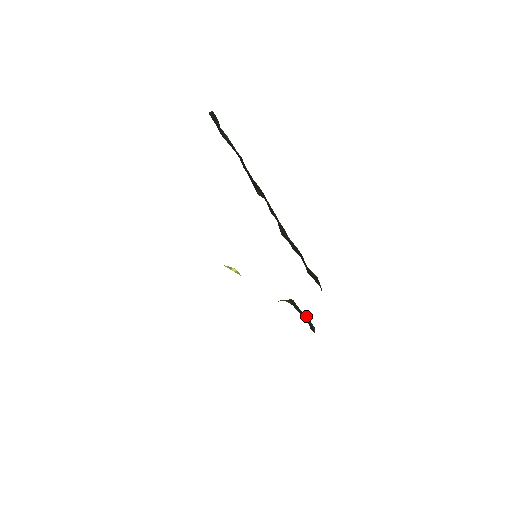
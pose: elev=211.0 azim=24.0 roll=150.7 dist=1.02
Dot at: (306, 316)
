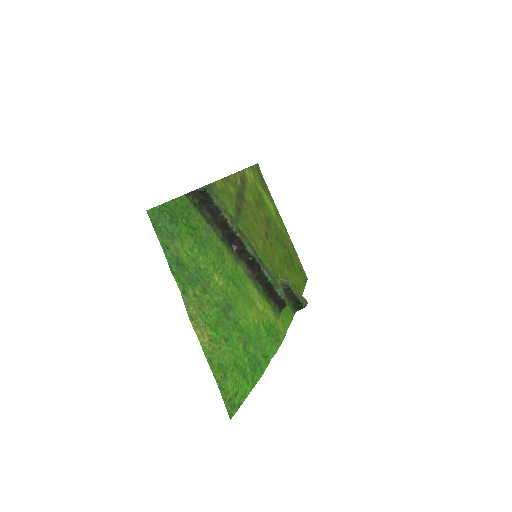
Dot at: (298, 299)
